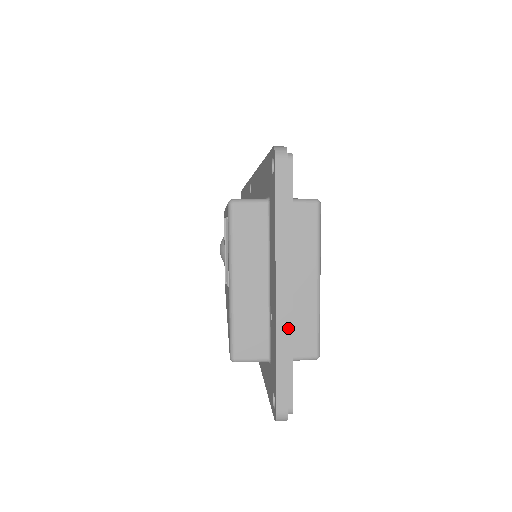
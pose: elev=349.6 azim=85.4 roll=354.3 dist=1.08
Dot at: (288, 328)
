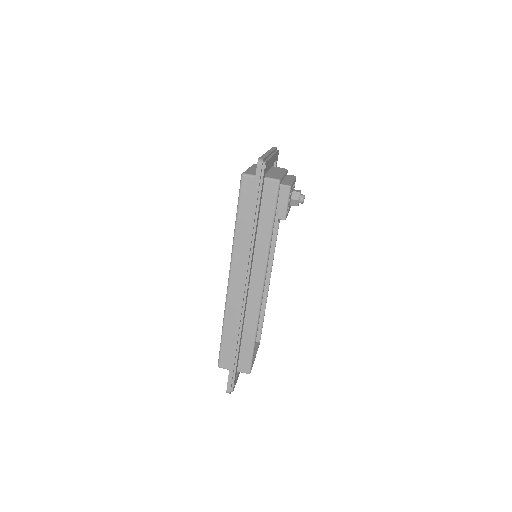
Dot at: occluded
